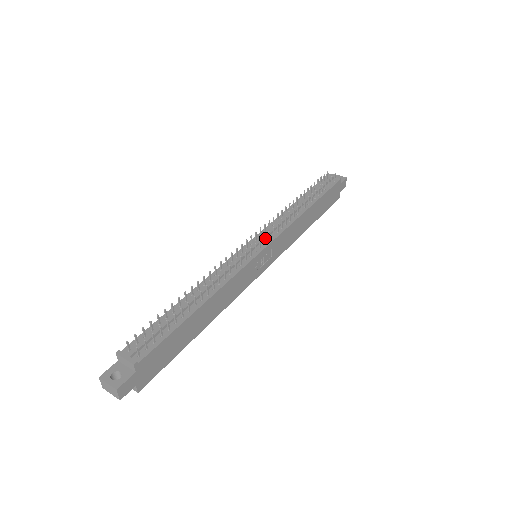
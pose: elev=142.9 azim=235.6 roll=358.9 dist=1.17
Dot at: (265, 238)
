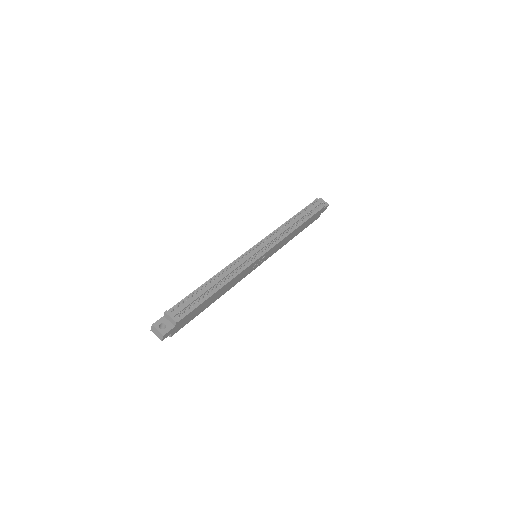
Dot at: (266, 247)
